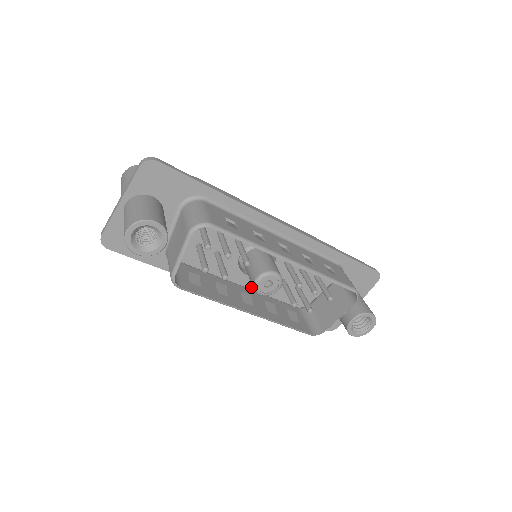
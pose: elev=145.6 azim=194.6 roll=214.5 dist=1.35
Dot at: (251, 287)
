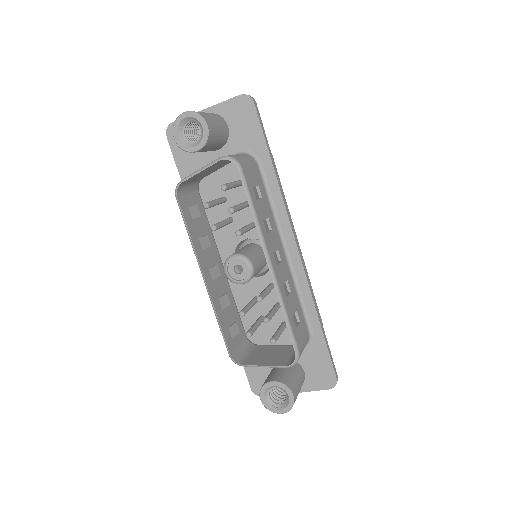
Dot at: occluded
